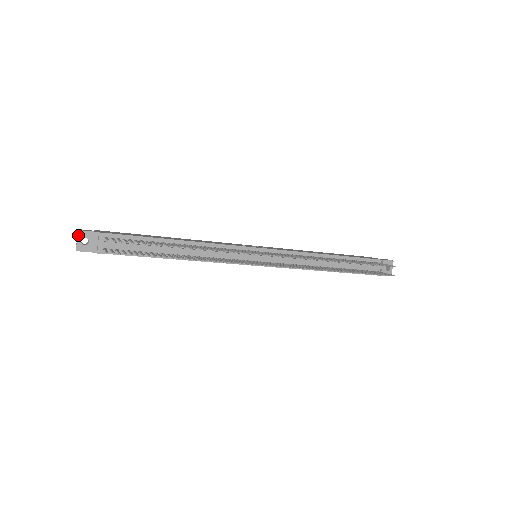
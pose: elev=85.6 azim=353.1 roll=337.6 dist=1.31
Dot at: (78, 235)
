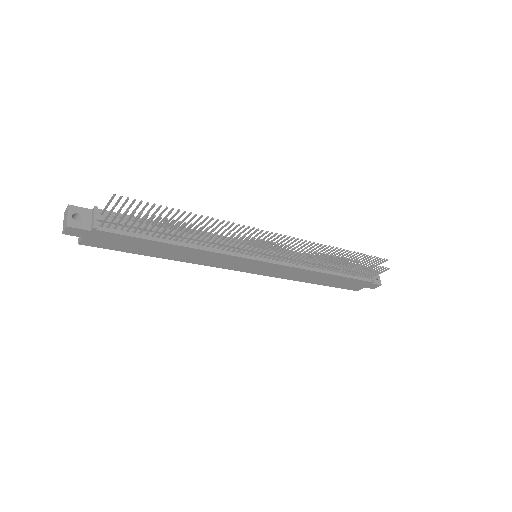
Dot at: (69, 210)
